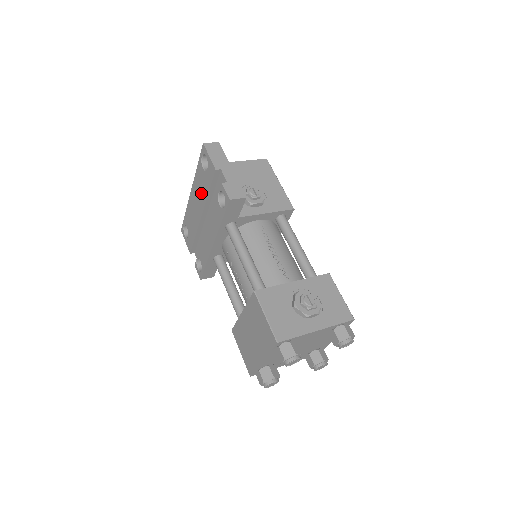
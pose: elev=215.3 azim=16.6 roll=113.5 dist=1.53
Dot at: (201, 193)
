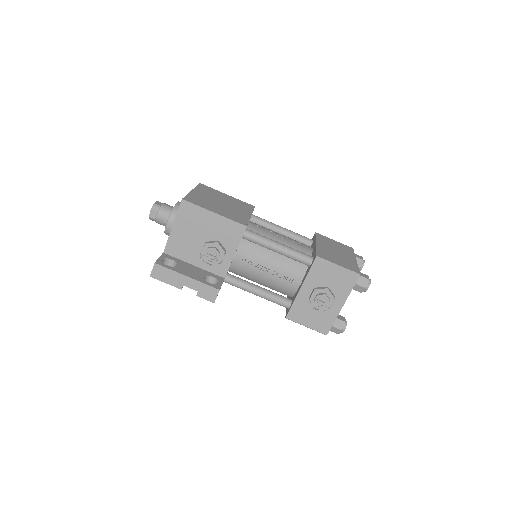
Dot at: occluded
